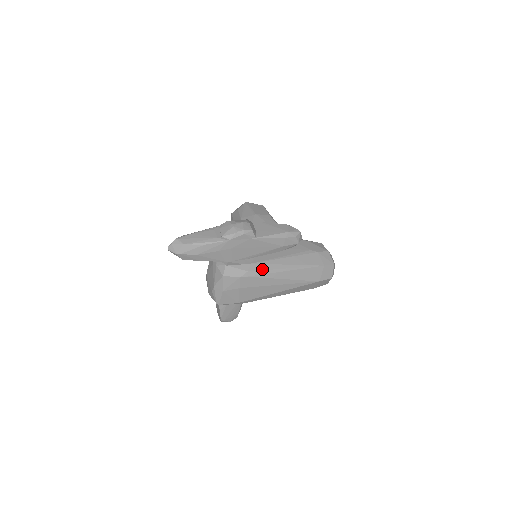
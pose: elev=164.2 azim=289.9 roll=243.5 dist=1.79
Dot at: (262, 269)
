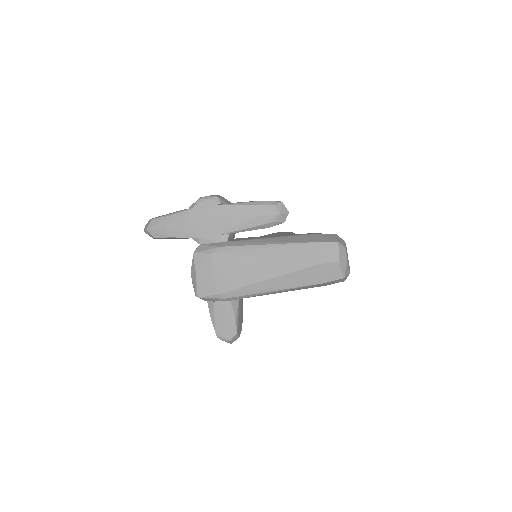
Dot at: (237, 245)
